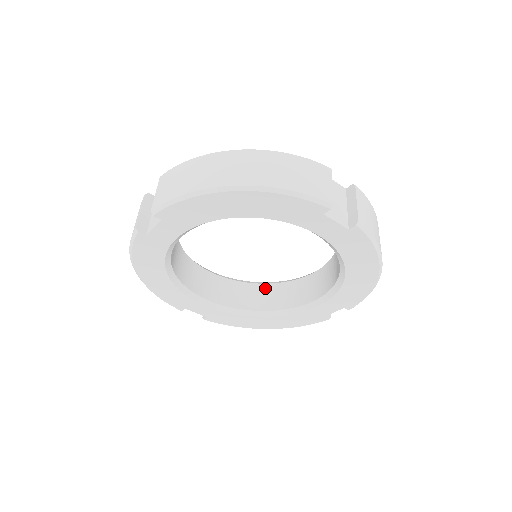
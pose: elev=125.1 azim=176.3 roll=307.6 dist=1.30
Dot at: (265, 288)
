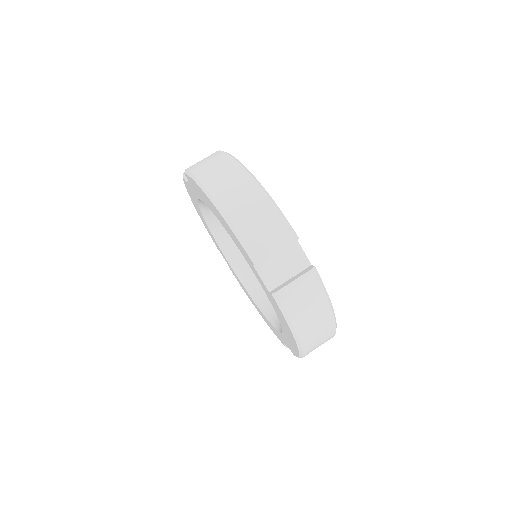
Dot at: occluded
